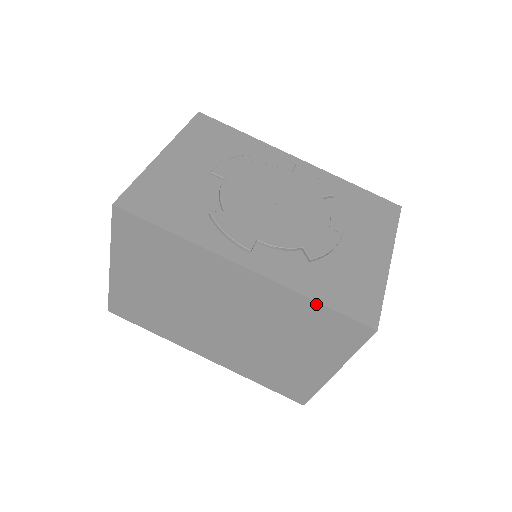
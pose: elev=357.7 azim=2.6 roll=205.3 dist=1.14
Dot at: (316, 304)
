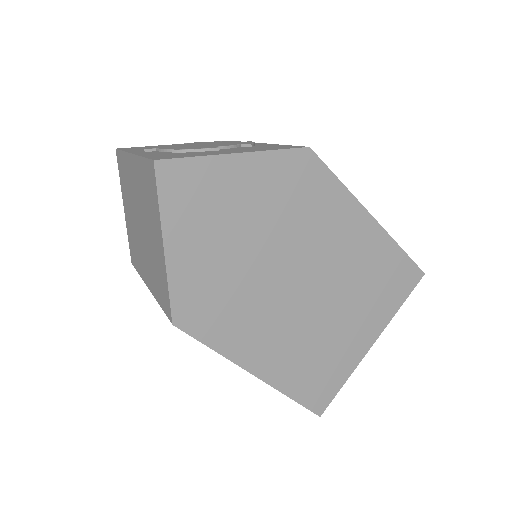
Dot at: (143, 160)
